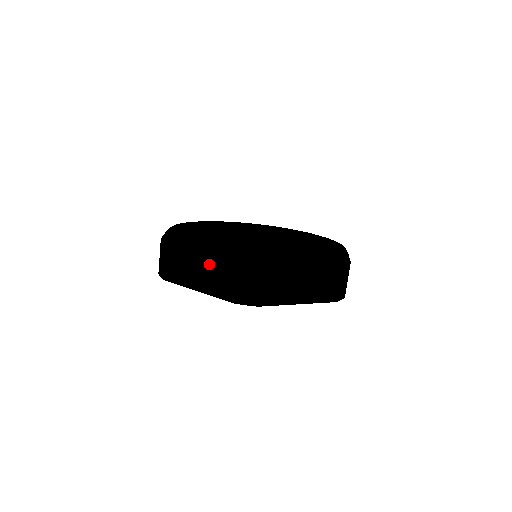
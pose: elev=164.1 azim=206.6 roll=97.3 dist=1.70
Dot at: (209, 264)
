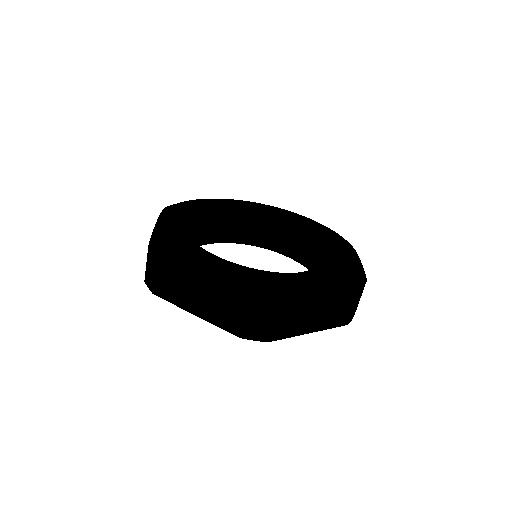
Dot at: (212, 290)
